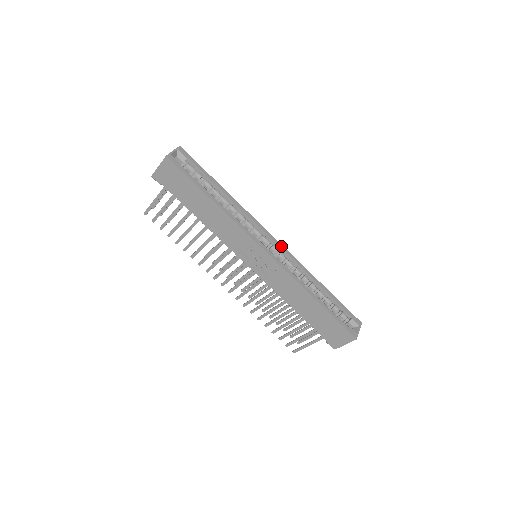
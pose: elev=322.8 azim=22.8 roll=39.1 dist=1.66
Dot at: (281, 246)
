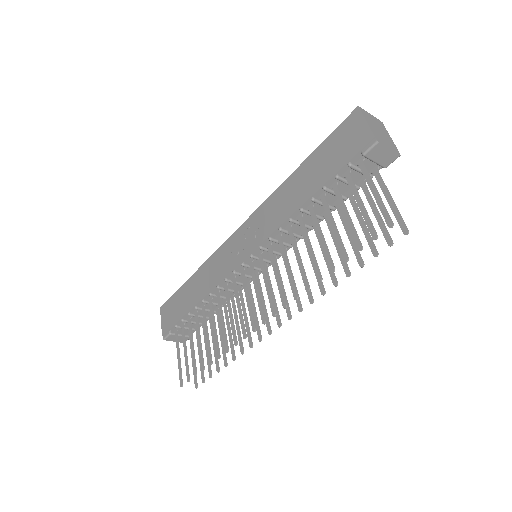
Dot at: occluded
